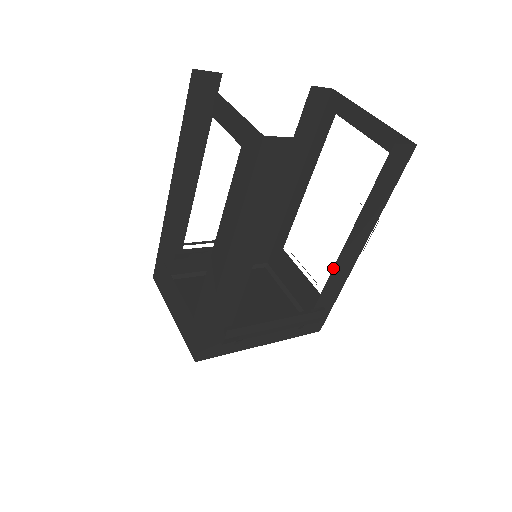
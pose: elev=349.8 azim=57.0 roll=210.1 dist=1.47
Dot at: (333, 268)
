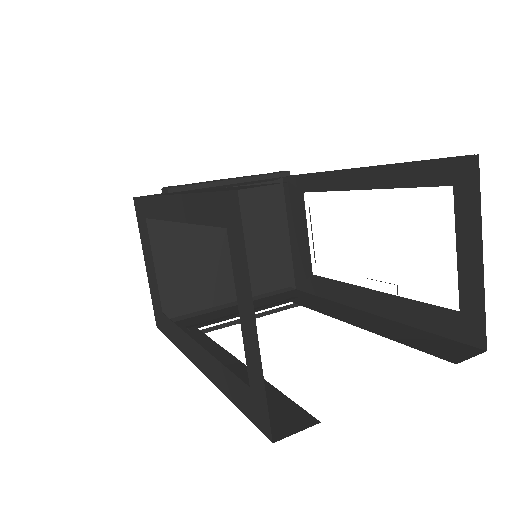
Dot at: (327, 315)
